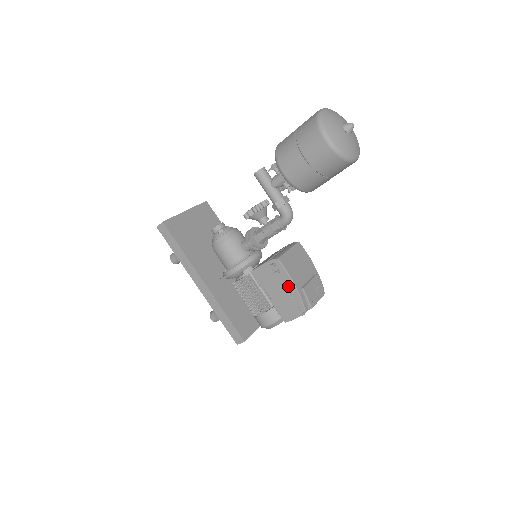
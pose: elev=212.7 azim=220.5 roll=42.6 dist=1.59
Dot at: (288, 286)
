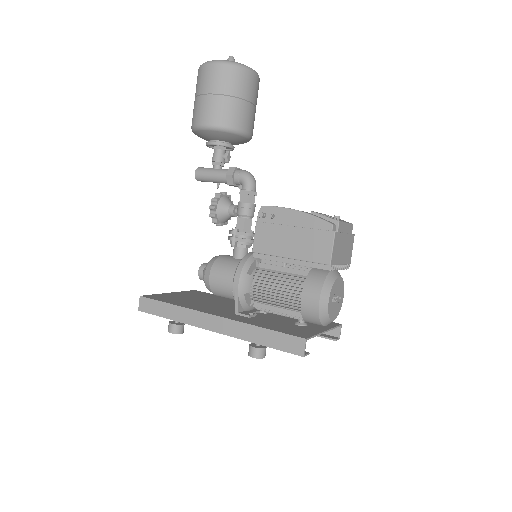
Dot at: (293, 220)
